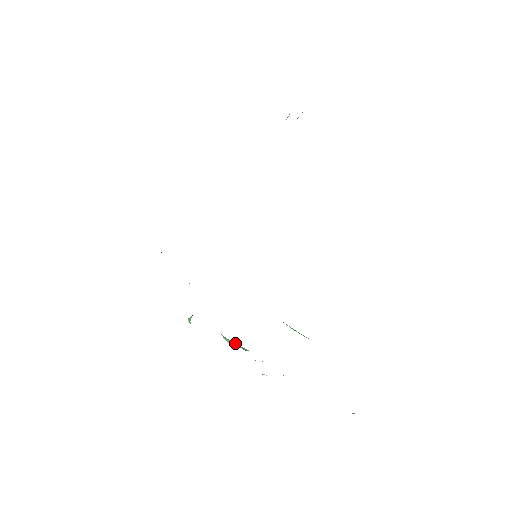
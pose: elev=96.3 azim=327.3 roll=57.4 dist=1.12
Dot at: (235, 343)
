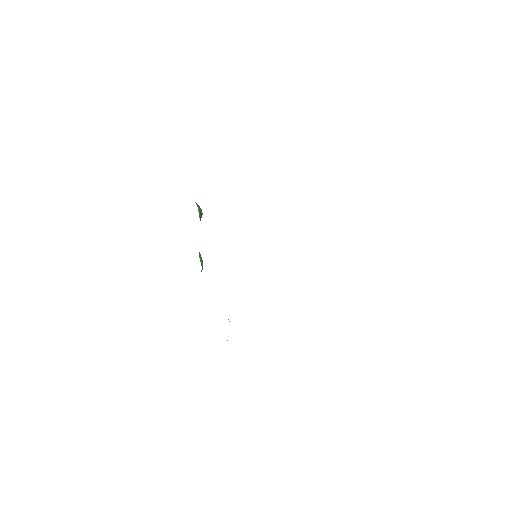
Dot at: occluded
